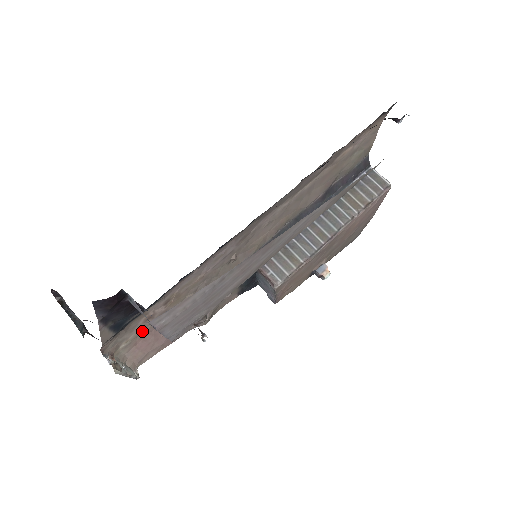
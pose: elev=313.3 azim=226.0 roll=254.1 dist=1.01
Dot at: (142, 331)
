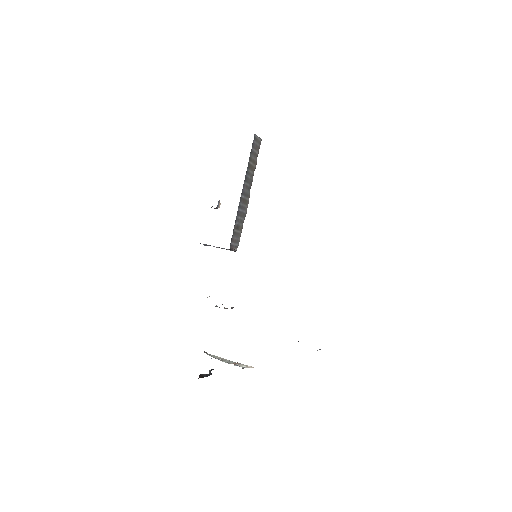
Dot at: occluded
